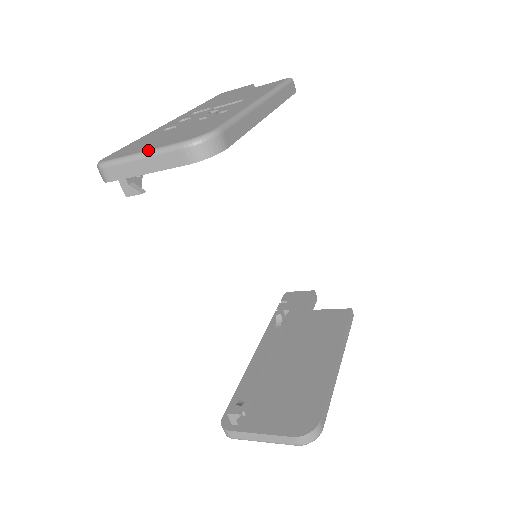
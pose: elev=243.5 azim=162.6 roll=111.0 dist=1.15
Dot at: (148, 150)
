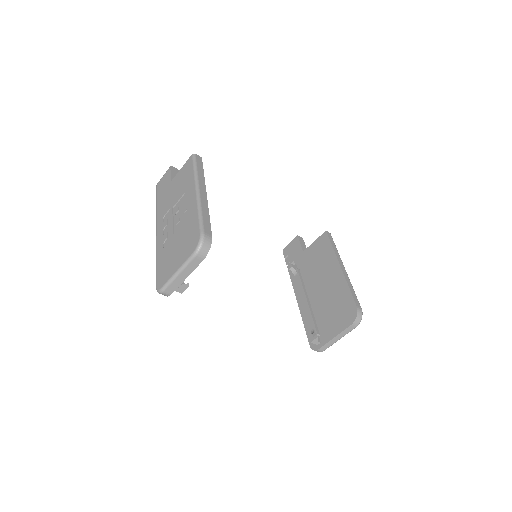
Dot at: (179, 269)
